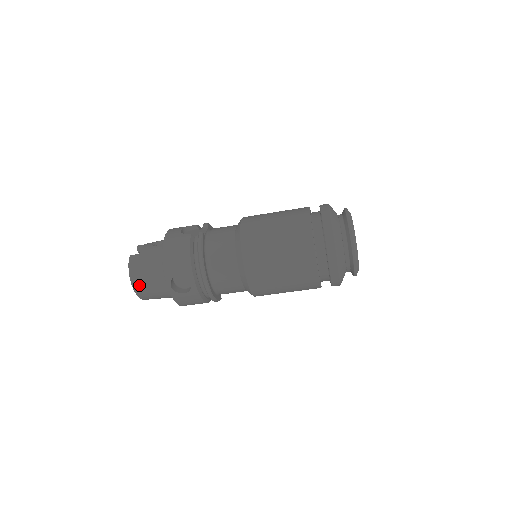
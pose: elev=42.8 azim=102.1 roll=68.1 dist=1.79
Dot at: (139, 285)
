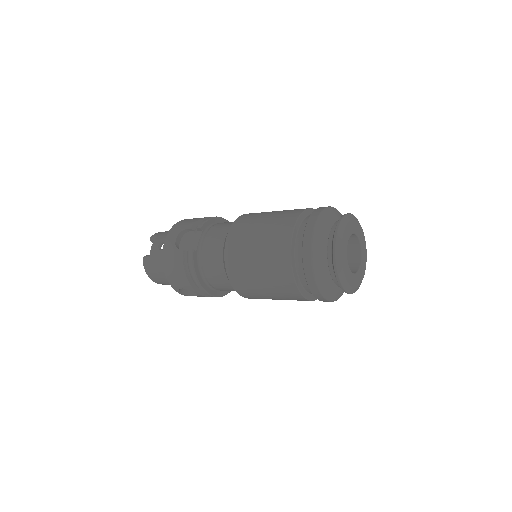
Dot at: (159, 282)
